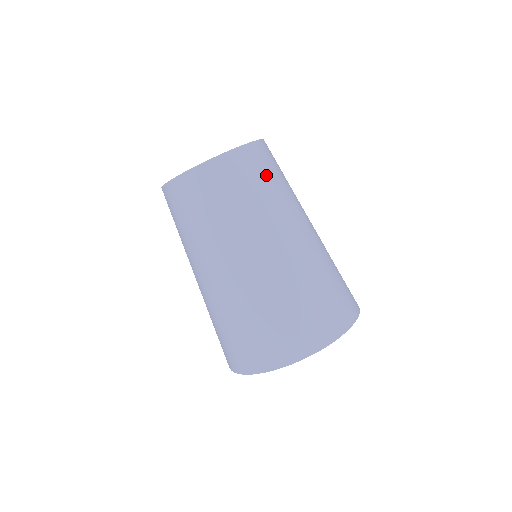
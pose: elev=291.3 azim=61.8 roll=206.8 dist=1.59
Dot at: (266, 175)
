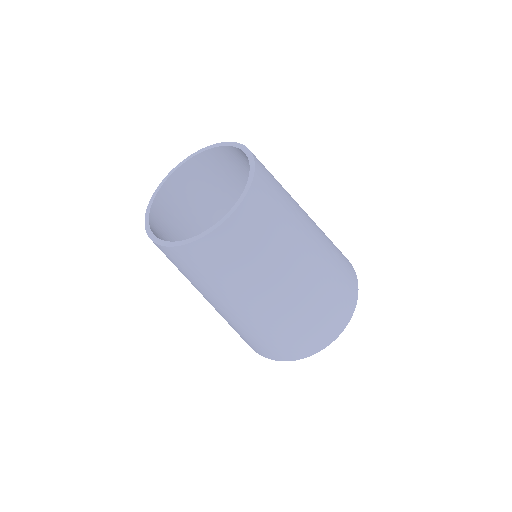
Dot at: (276, 183)
